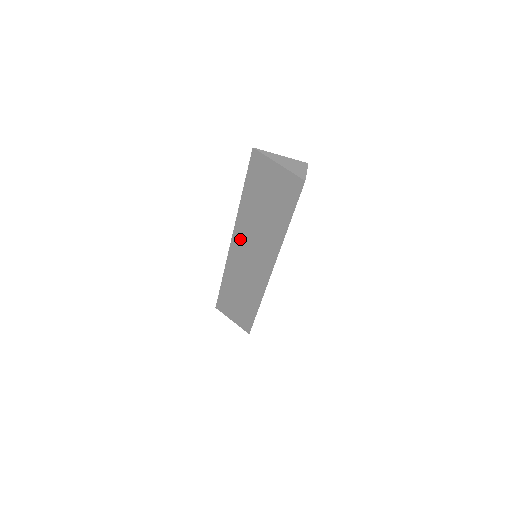
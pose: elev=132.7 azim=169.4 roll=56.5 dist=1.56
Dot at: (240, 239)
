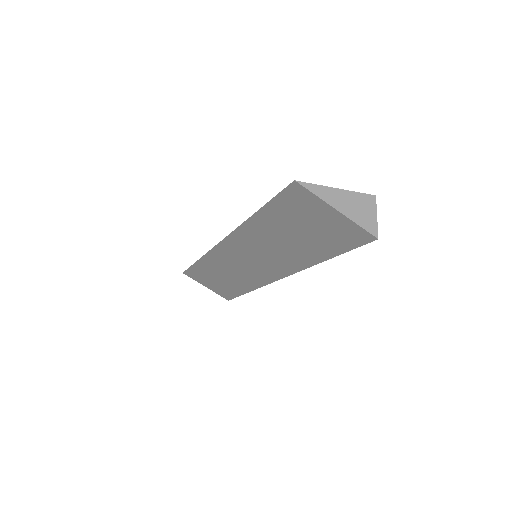
Dot at: (237, 244)
